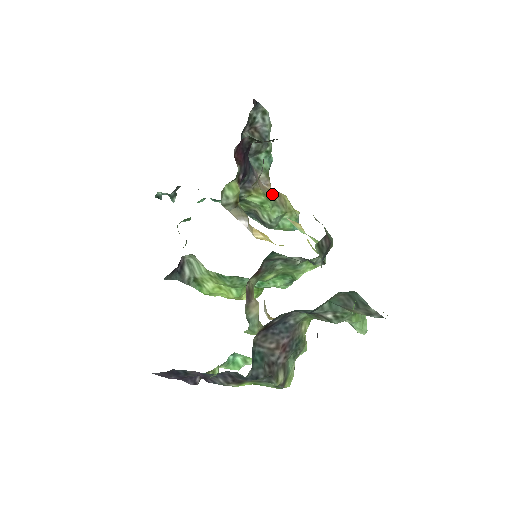
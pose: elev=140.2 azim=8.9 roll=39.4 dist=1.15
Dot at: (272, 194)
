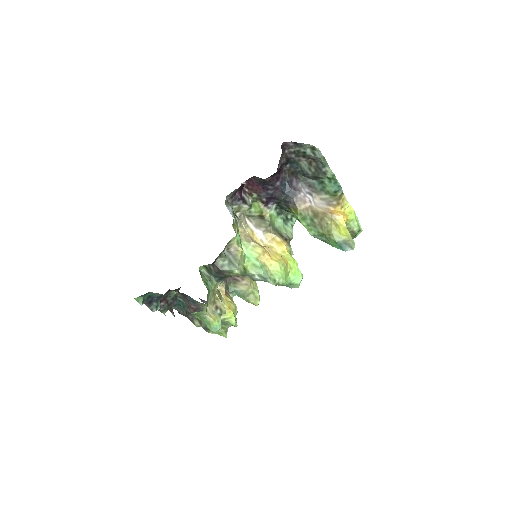
Dot at: (313, 216)
